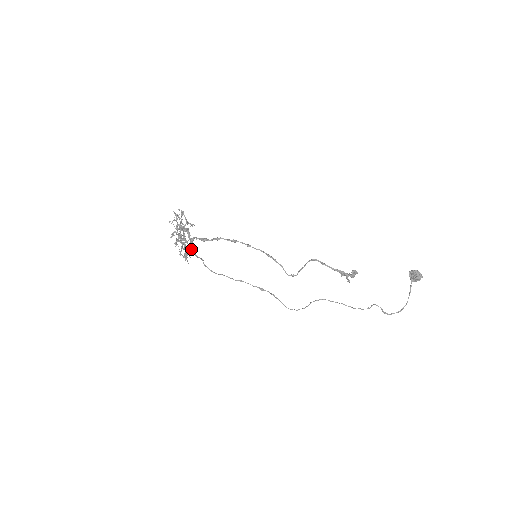
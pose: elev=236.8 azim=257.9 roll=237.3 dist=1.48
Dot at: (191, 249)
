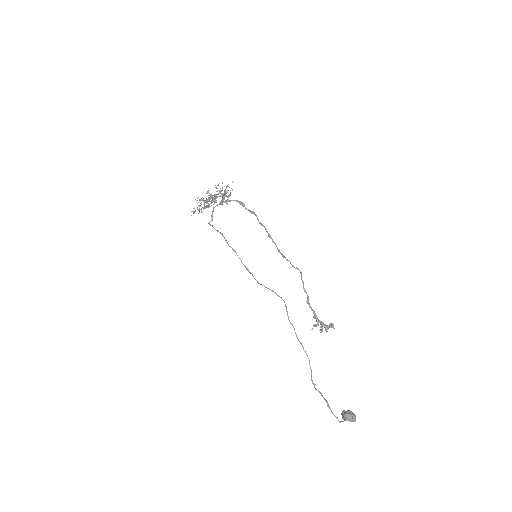
Dot at: (216, 205)
